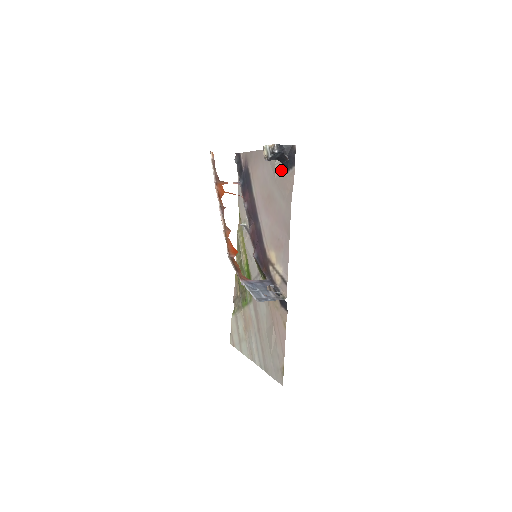
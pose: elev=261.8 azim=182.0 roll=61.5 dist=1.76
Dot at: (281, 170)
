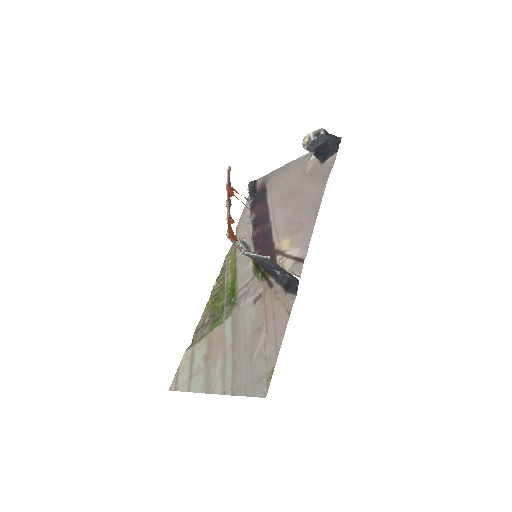
Dot at: (316, 164)
